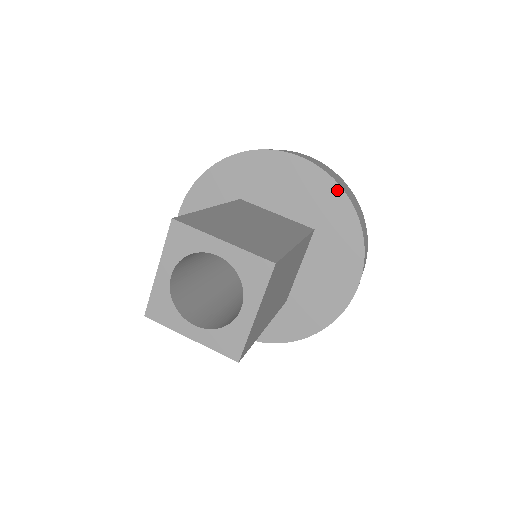
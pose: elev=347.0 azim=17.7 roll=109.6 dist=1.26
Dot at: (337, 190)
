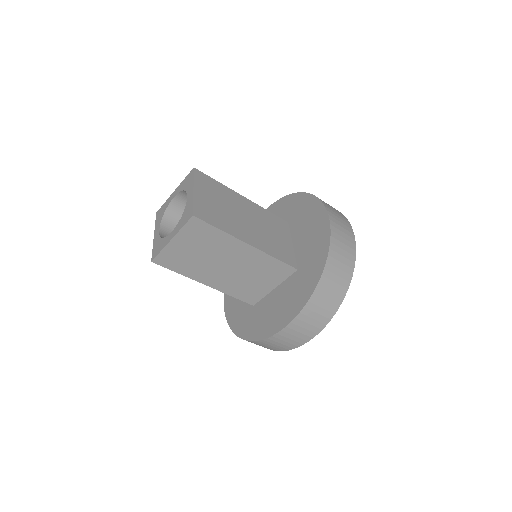
Dot at: (287, 198)
